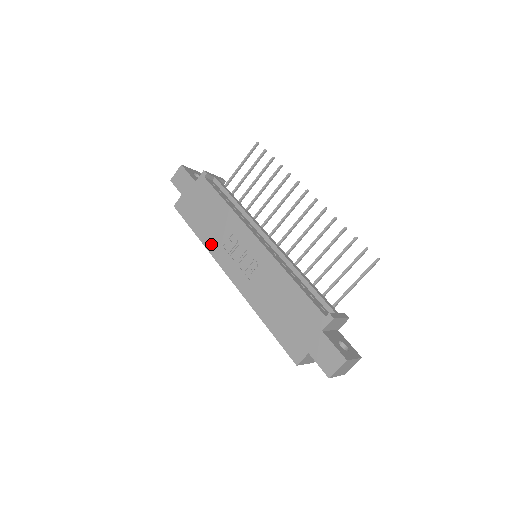
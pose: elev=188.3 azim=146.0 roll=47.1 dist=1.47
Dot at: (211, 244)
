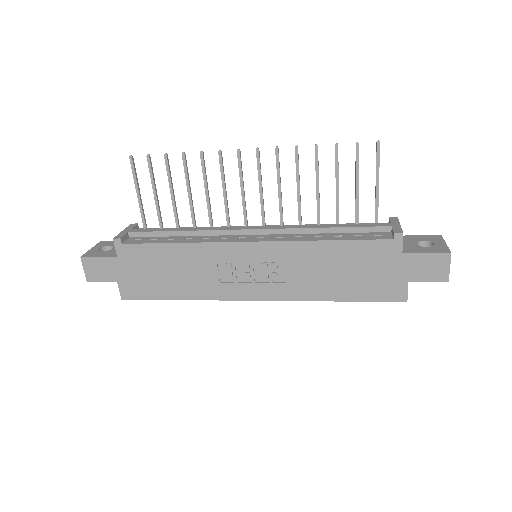
Dot at: (205, 292)
